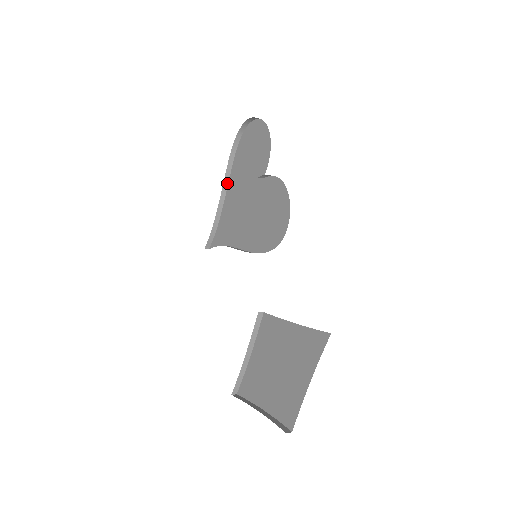
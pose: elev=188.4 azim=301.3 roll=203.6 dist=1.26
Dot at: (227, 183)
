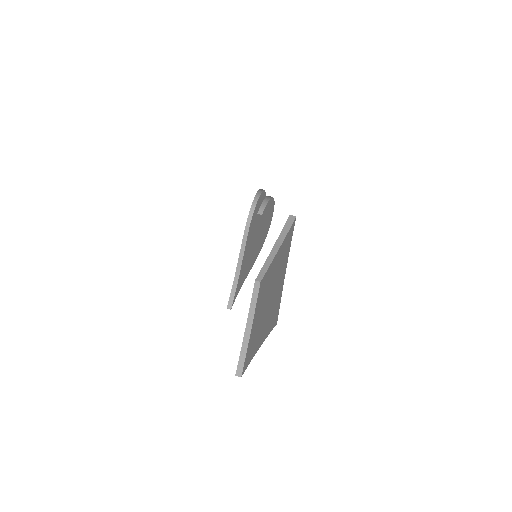
Dot at: (243, 252)
